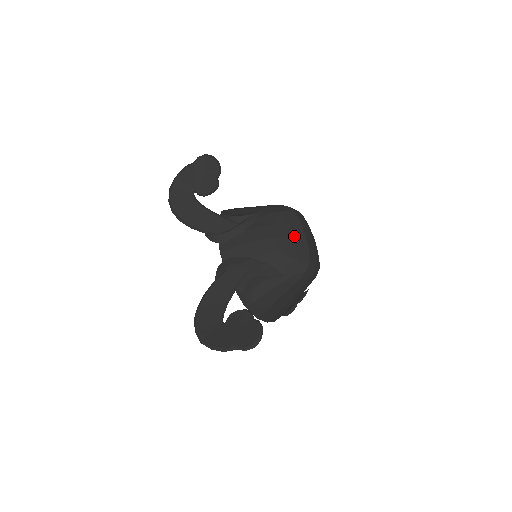
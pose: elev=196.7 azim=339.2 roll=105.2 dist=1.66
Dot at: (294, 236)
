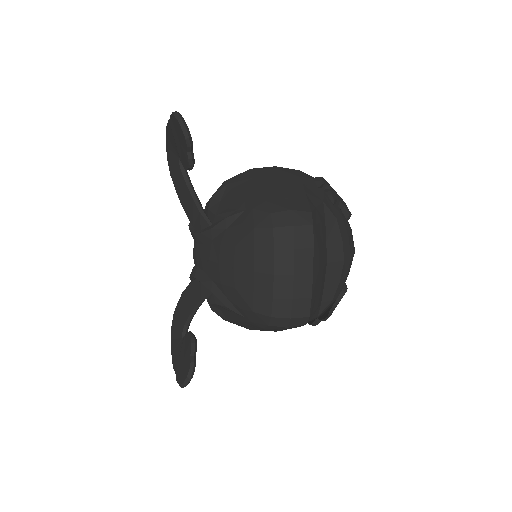
Dot at: (256, 275)
